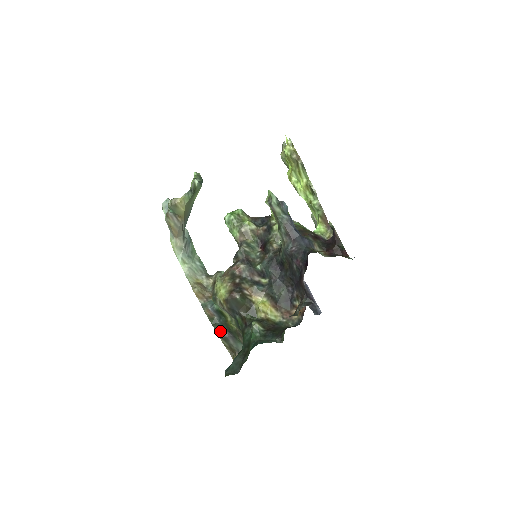
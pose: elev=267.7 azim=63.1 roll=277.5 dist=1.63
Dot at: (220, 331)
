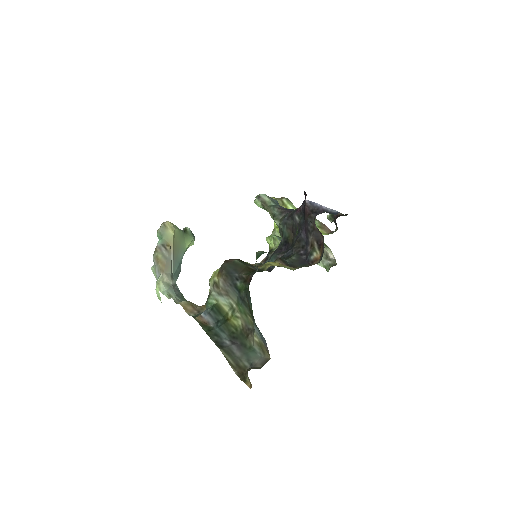
Dot at: (218, 341)
